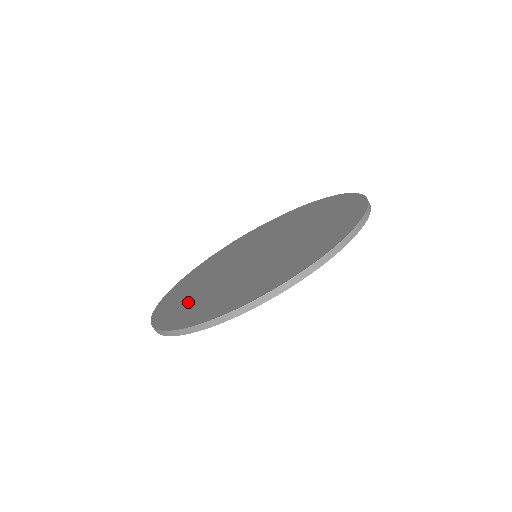
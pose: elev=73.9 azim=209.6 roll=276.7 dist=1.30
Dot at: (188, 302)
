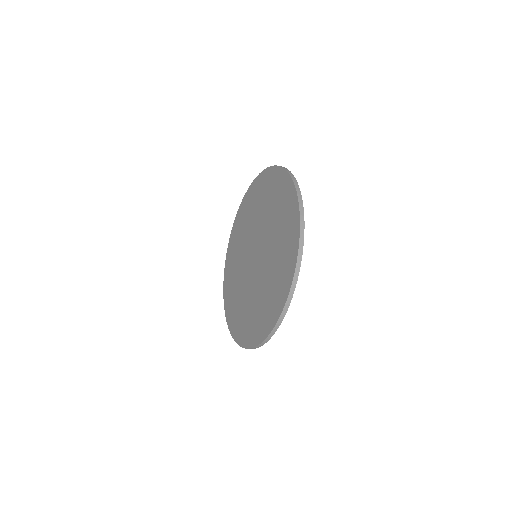
Dot at: (235, 252)
